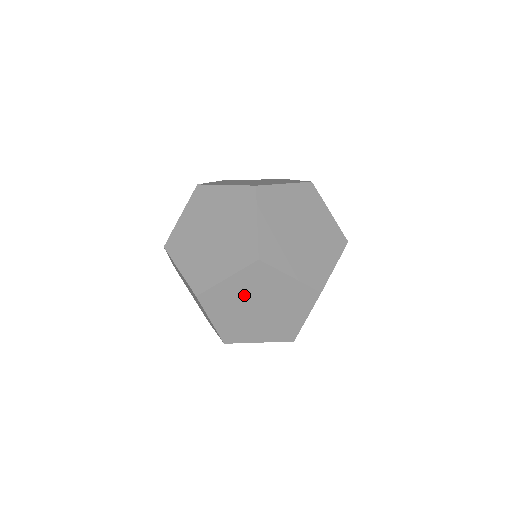
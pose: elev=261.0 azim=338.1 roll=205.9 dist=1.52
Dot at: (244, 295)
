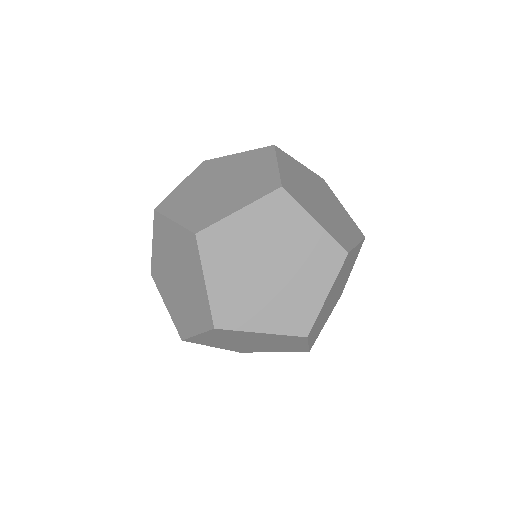
Dot at: (226, 339)
